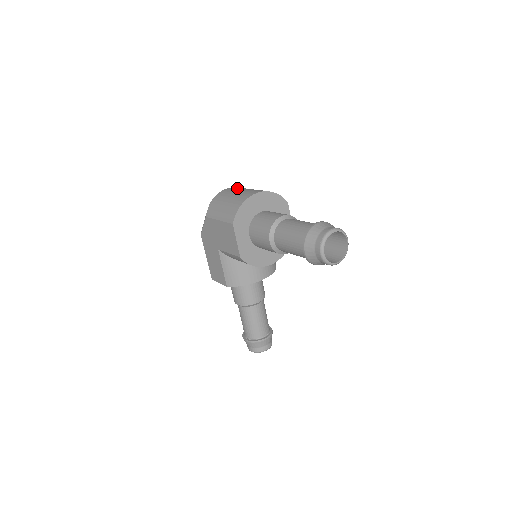
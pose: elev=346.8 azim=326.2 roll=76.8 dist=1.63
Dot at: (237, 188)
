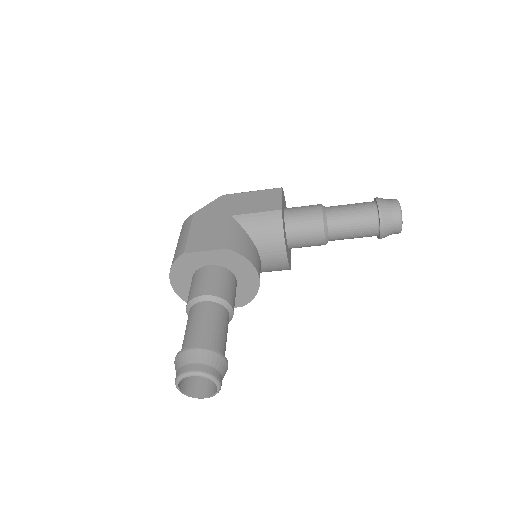
Dot at: occluded
